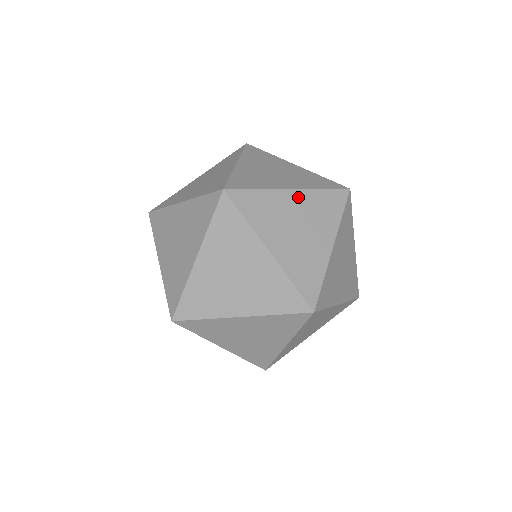
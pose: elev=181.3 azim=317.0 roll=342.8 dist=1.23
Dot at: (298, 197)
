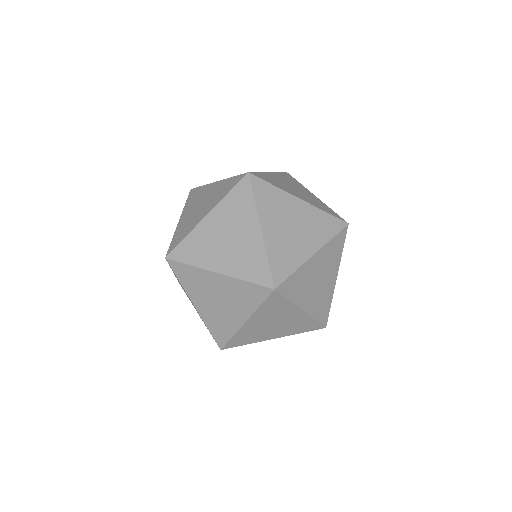
Dot at: (222, 280)
